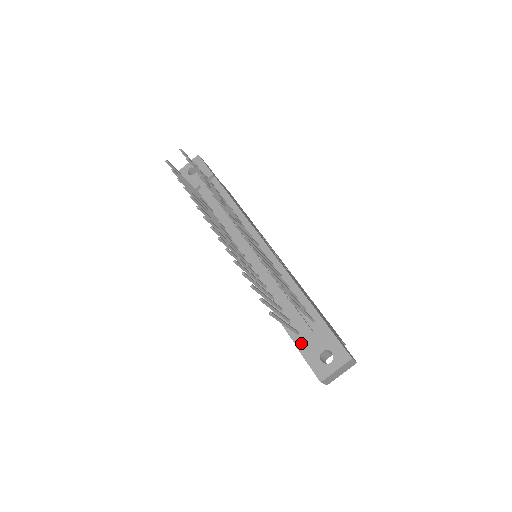
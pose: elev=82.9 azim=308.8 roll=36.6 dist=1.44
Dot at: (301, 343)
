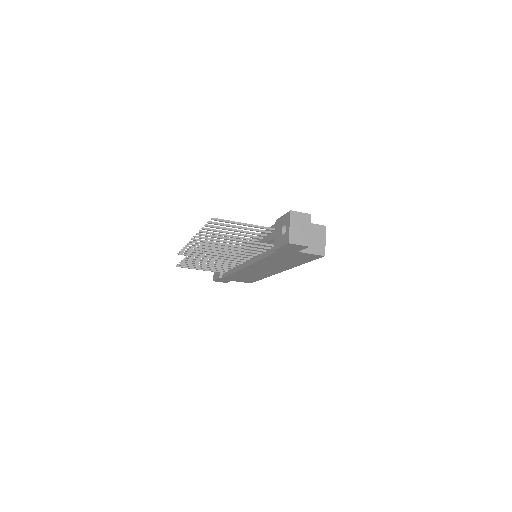
Dot at: (274, 245)
